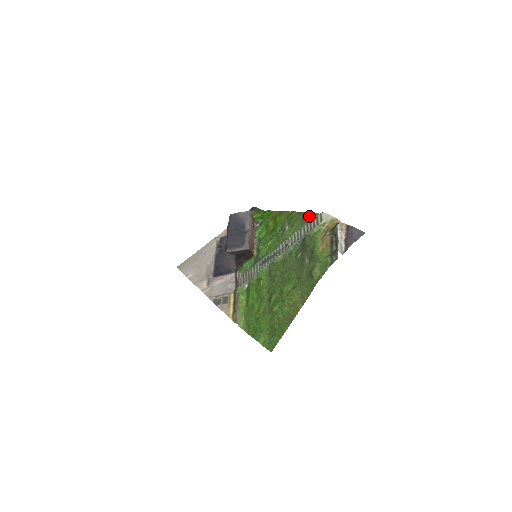
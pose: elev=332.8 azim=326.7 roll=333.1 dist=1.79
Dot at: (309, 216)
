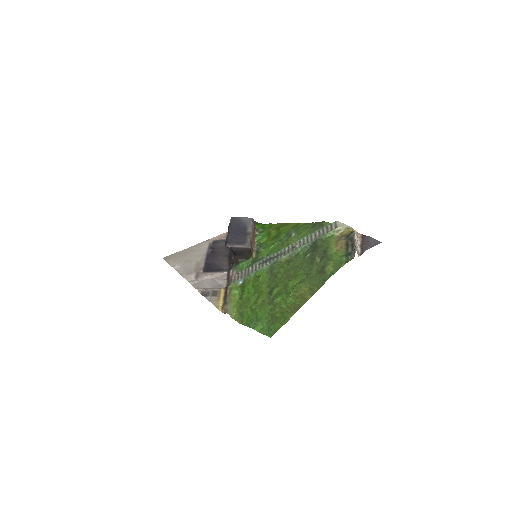
Dot at: (320, 225)
